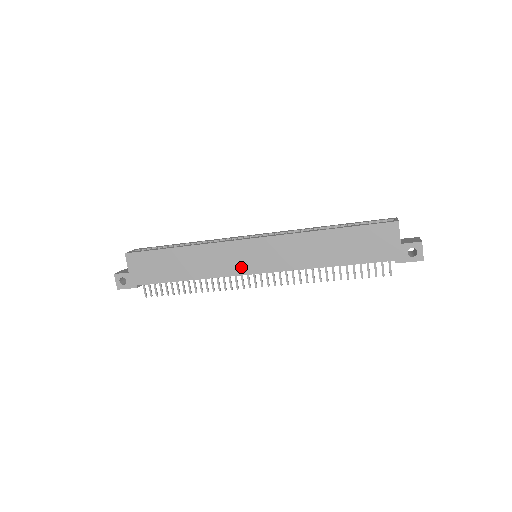
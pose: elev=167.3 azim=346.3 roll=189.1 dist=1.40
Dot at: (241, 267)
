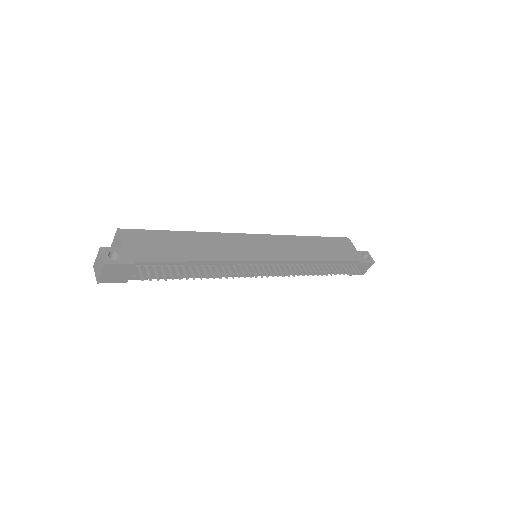
Dot at: (252, 254)
